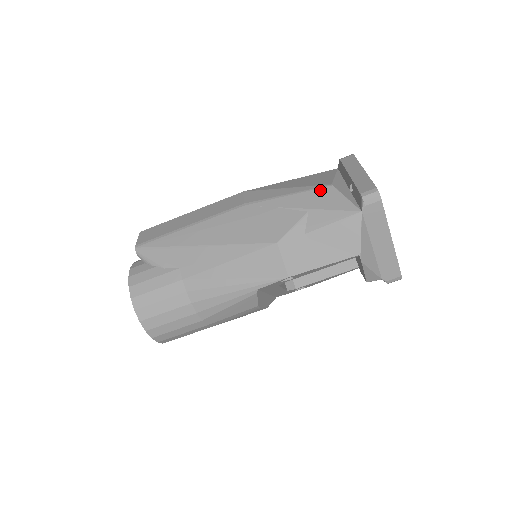
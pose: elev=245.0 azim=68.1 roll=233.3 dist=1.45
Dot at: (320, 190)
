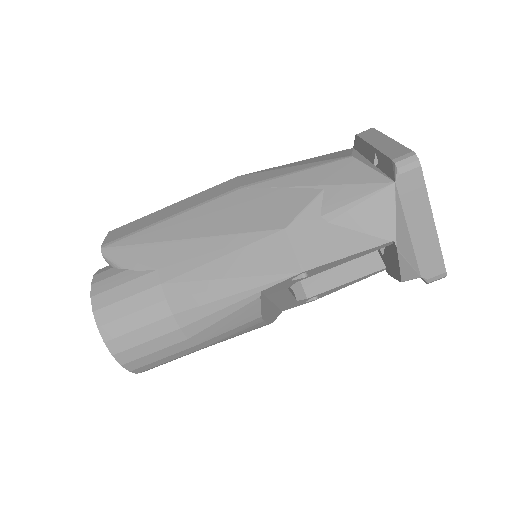
Dot at: (337, 163)
